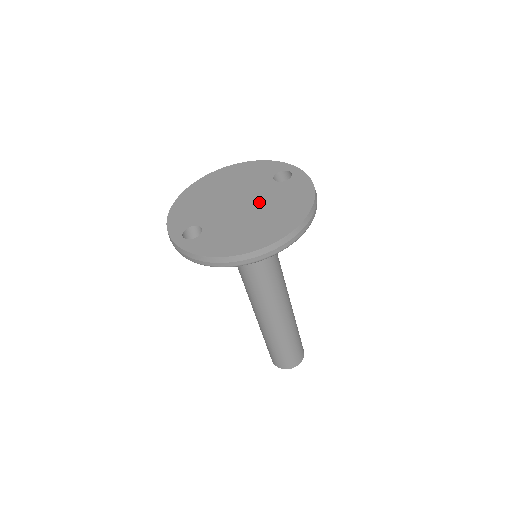
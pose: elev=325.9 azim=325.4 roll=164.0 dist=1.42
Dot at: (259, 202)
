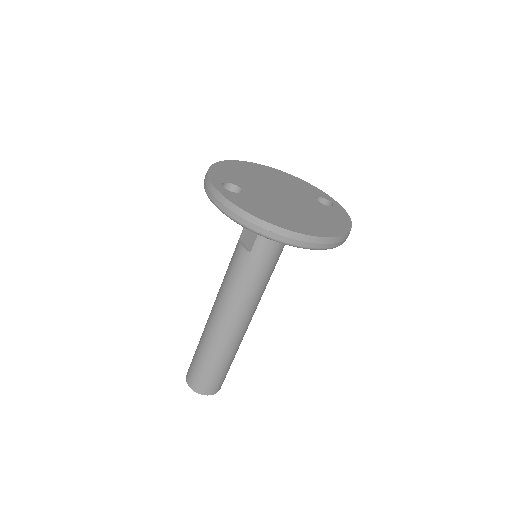
Dot at: (300, 204)
